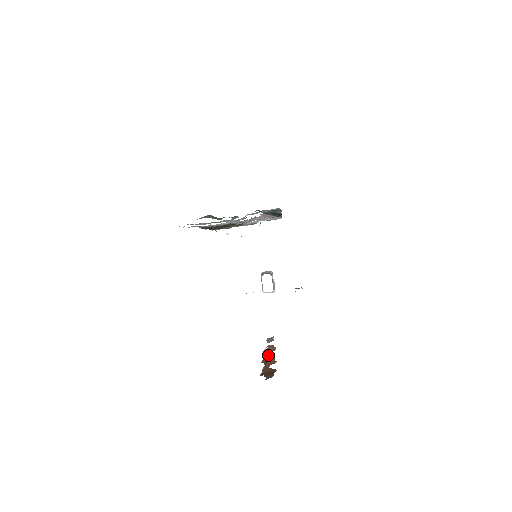
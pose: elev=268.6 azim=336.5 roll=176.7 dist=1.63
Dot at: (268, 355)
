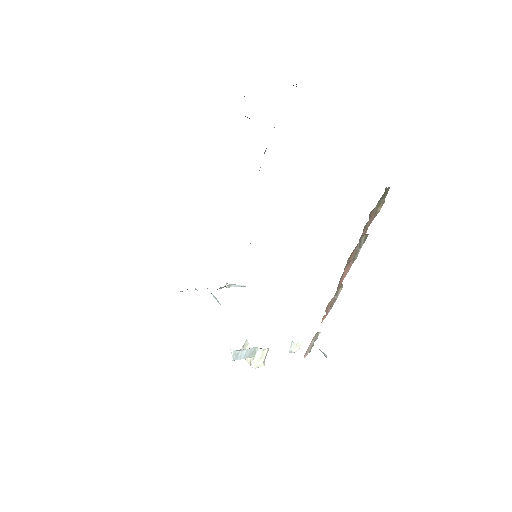
Dot at: (343, 277)
